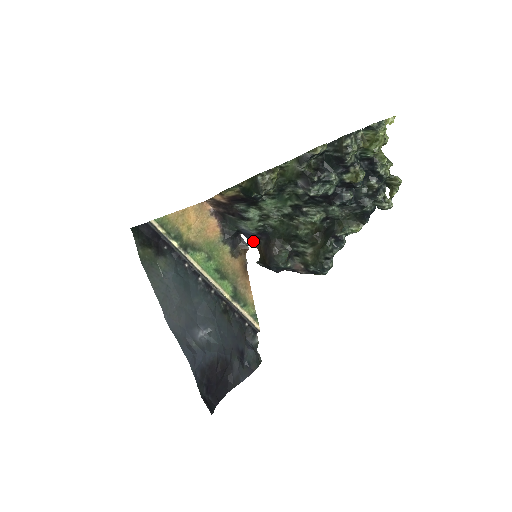
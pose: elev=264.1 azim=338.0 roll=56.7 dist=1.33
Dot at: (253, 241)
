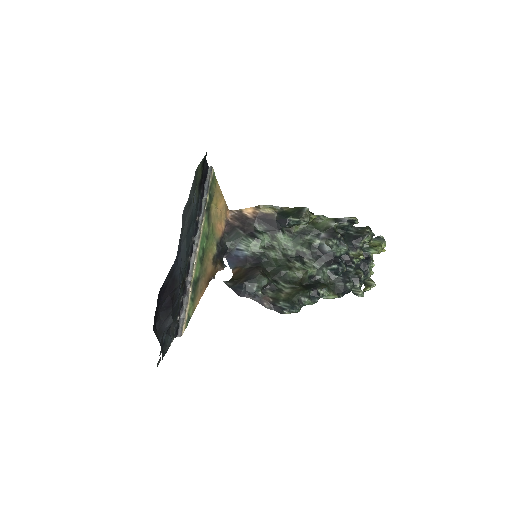
Dot at: (235, 265)
